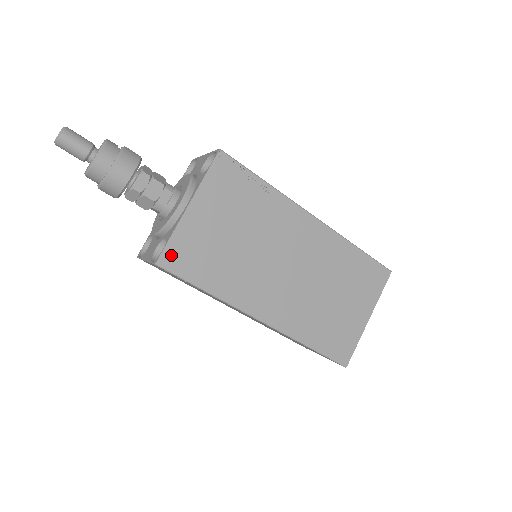
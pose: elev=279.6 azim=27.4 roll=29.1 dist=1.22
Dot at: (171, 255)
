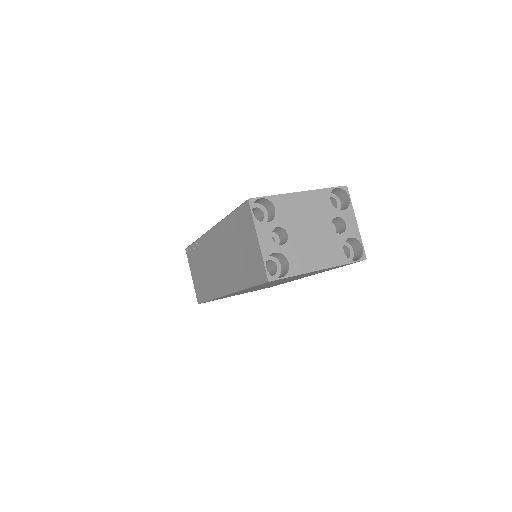
Dot at: occluded
